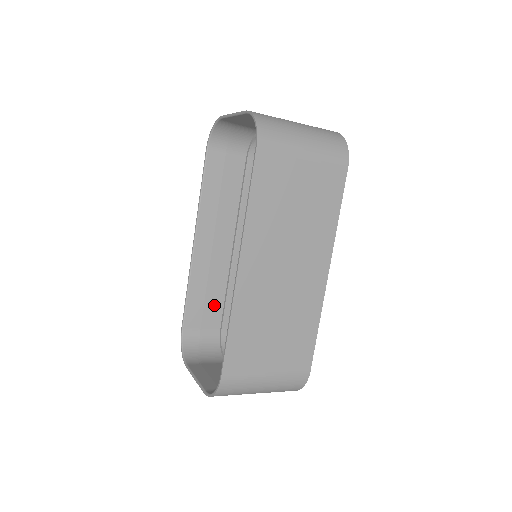
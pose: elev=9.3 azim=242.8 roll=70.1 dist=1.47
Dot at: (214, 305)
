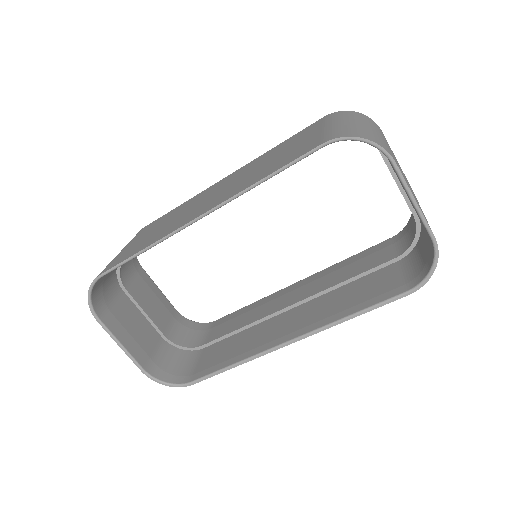
Dot at: occluded
